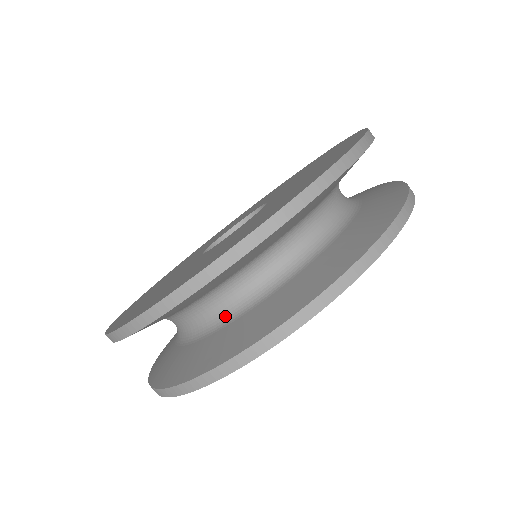
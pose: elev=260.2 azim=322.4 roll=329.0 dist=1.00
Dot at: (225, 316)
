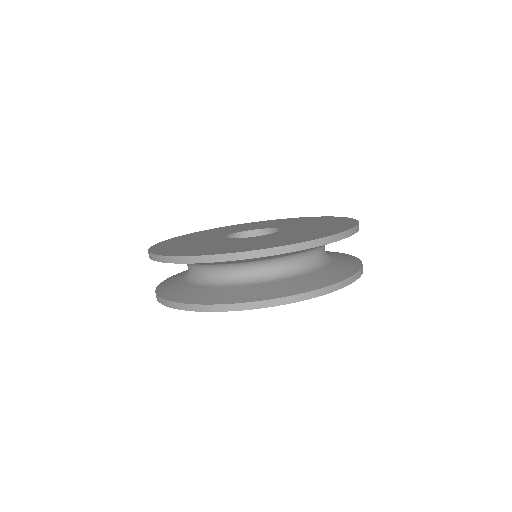
Dot at: (186, 274)
